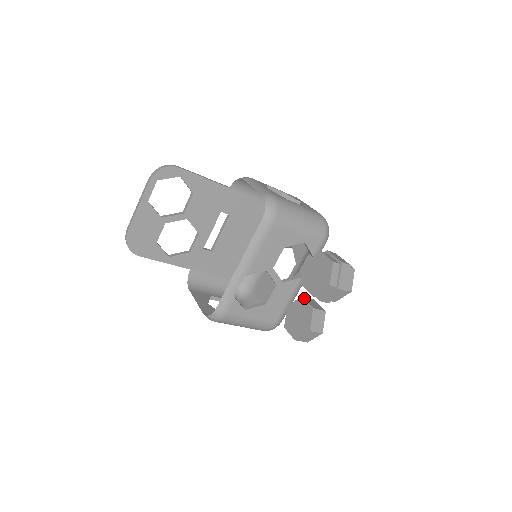
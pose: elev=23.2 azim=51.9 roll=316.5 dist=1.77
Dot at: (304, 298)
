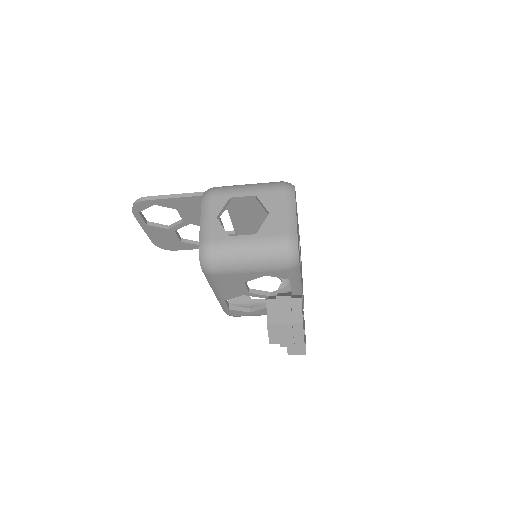
Dot at: occluded
